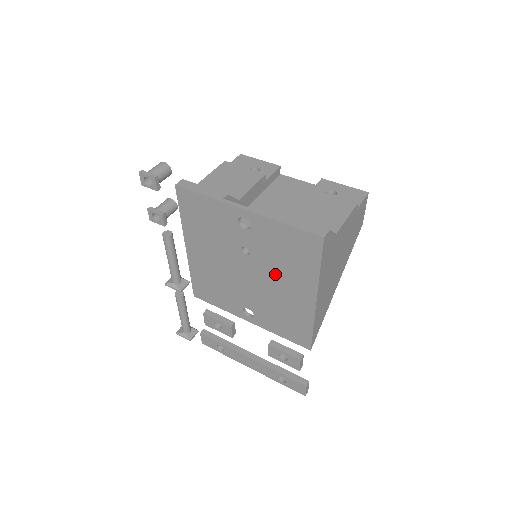
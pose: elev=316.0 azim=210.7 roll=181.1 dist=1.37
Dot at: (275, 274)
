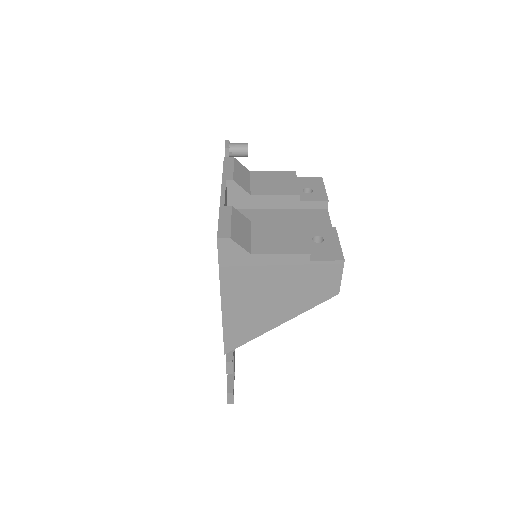
Dot at: occluded
